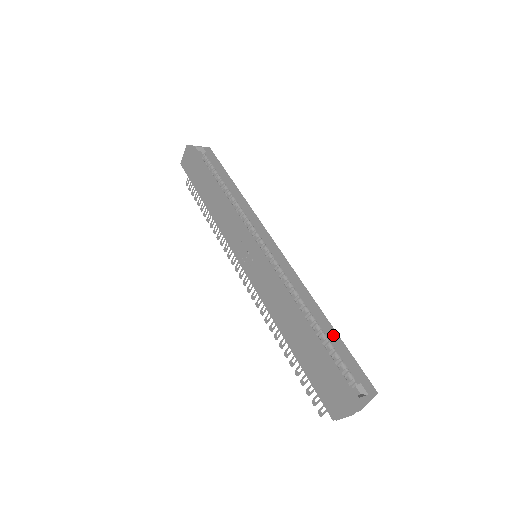
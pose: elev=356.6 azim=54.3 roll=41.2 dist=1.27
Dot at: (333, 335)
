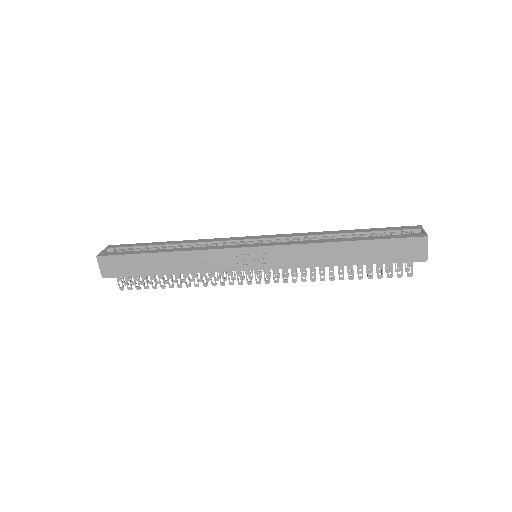
Dot at: (364, 231)
